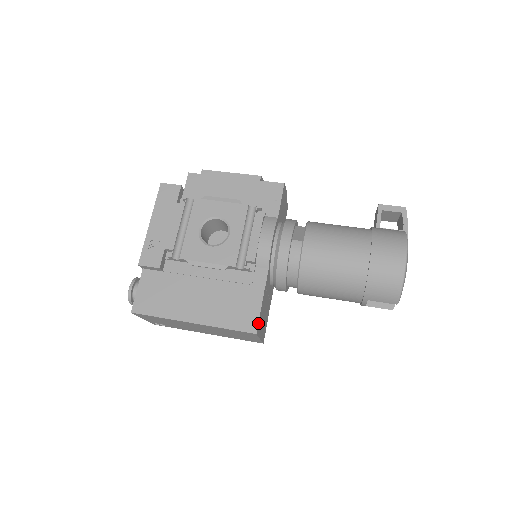
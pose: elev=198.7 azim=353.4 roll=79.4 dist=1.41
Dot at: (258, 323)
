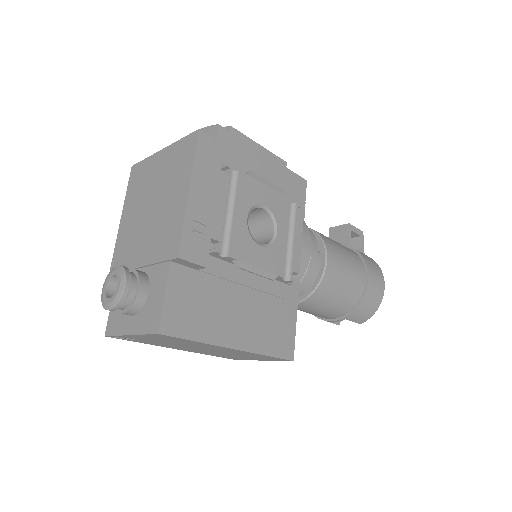
Dot at: (294, 348)
